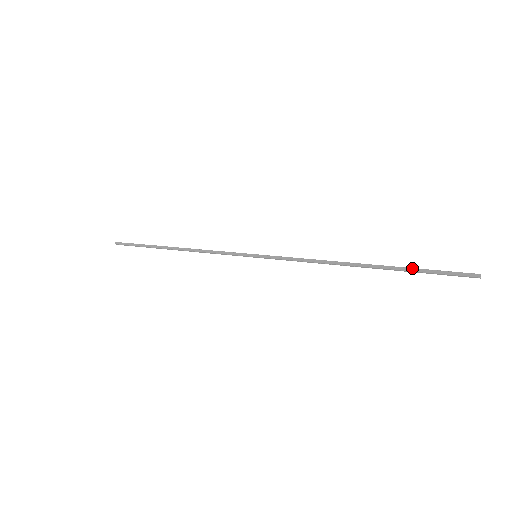
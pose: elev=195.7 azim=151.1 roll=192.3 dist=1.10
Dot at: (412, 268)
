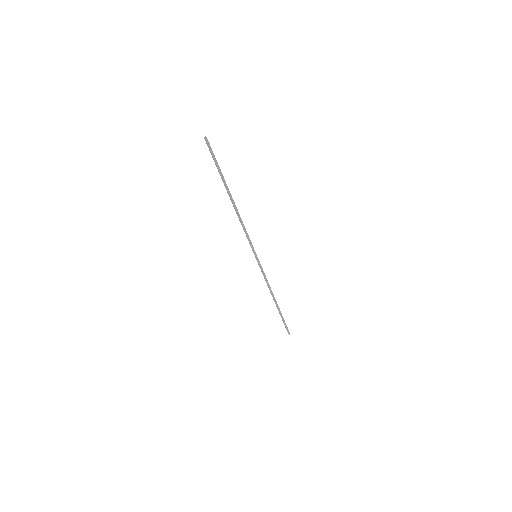
Dot at: (283, 318)
